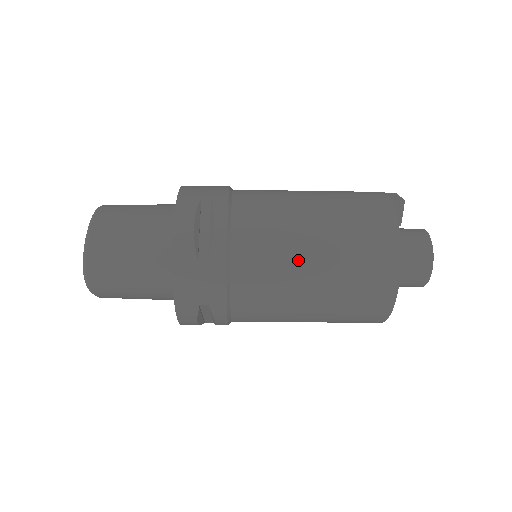
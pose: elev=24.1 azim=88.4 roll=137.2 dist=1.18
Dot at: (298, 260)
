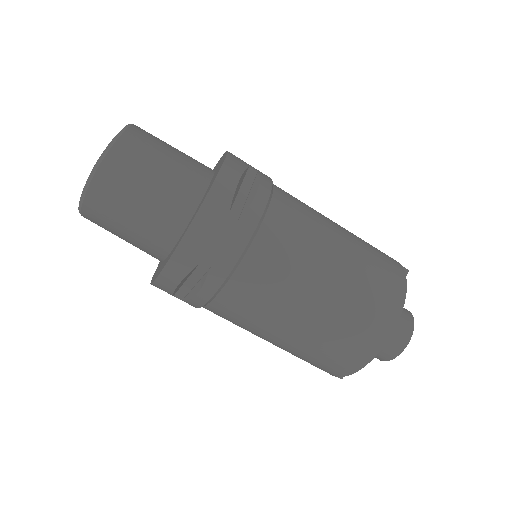
Dot at: (318, 265)
